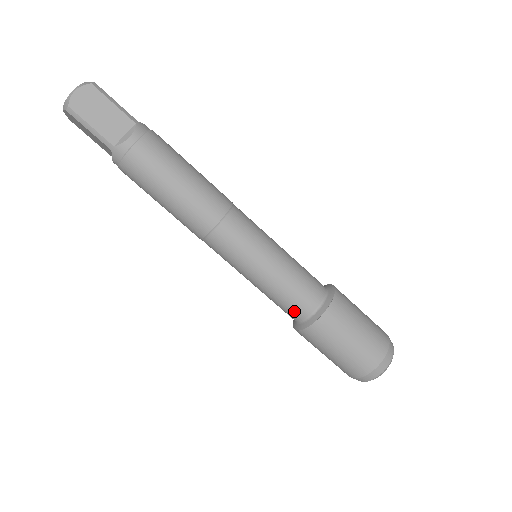
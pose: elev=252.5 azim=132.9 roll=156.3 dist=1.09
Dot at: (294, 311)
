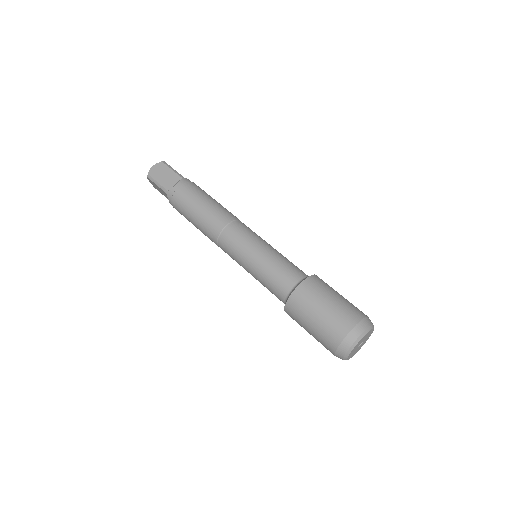
Dot at: (278, 291)
